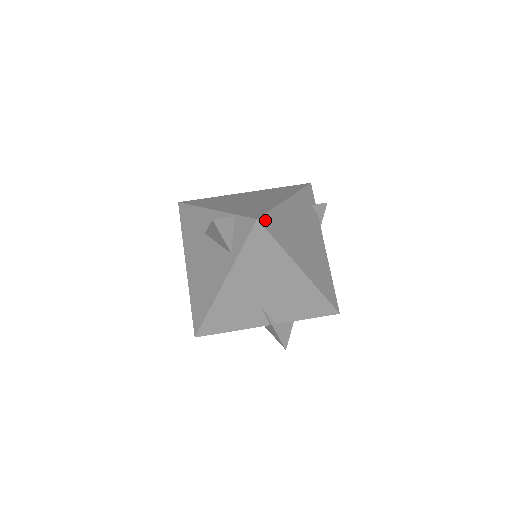
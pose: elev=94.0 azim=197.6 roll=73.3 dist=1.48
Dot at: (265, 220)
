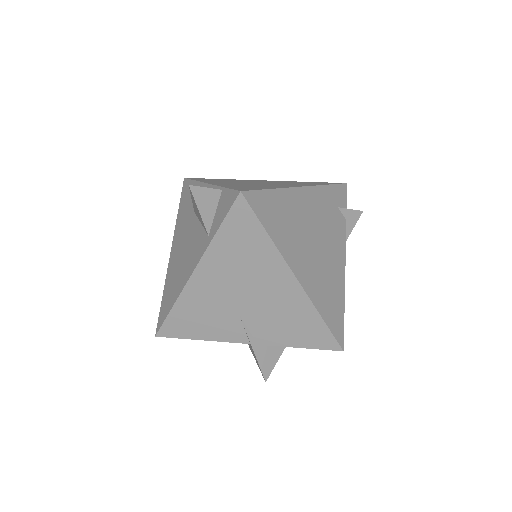
Dot at: (254, 197)
